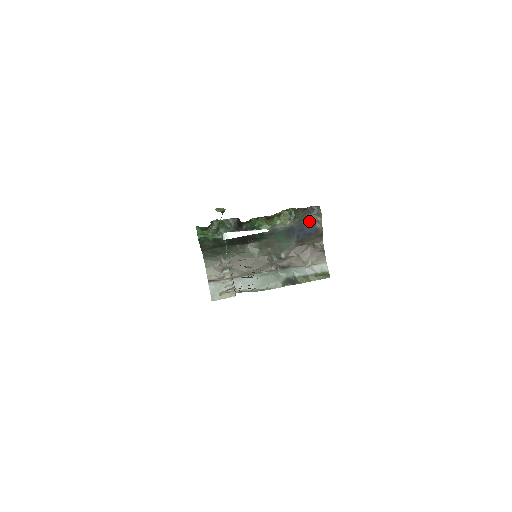
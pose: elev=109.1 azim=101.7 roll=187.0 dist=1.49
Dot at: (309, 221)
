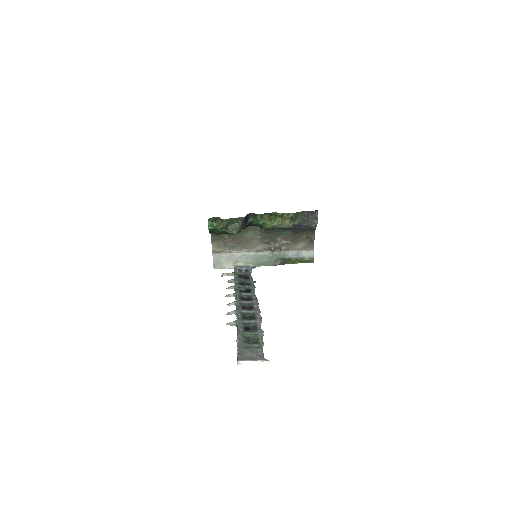
Dot at: (306, 222)
